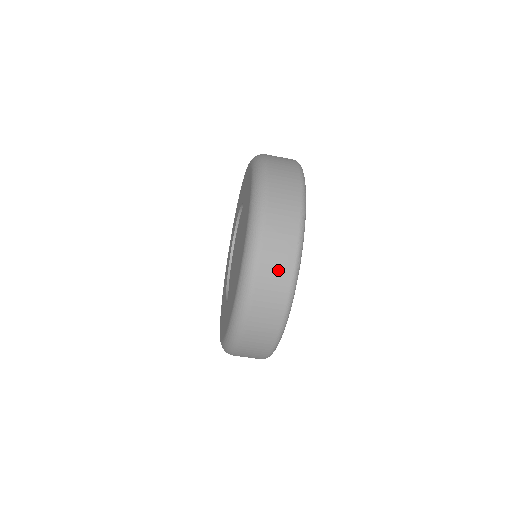
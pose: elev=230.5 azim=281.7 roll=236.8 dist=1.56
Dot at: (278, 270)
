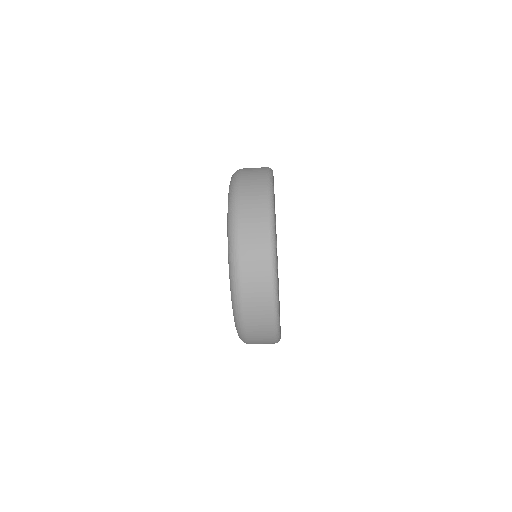
Dot at: (255, 202)
